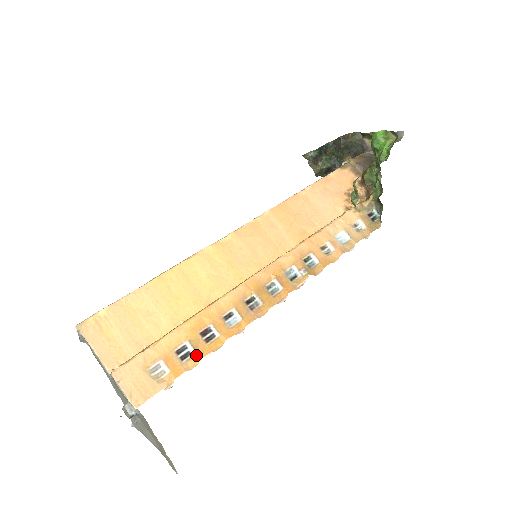
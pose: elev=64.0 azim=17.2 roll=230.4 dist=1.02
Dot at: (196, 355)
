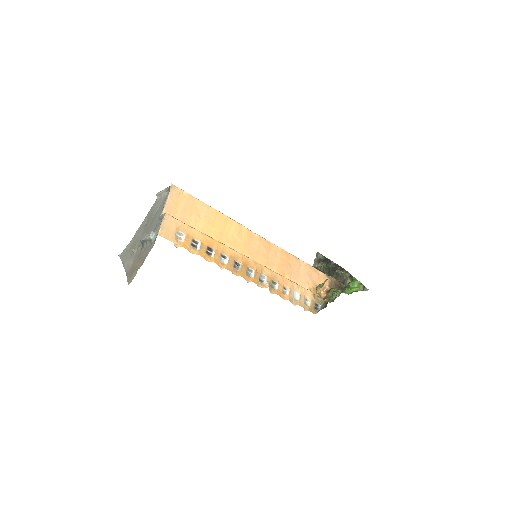
Dot at: (198, 250)
